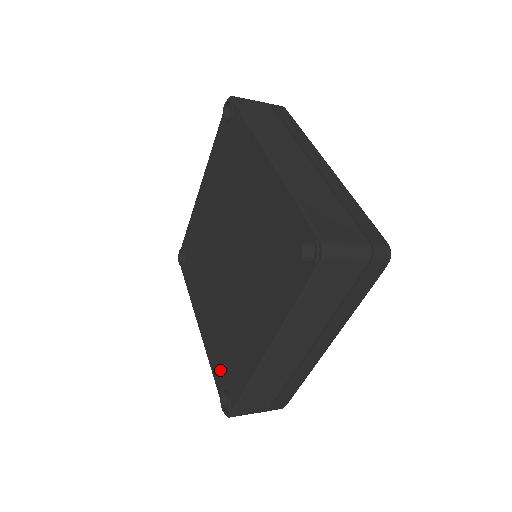
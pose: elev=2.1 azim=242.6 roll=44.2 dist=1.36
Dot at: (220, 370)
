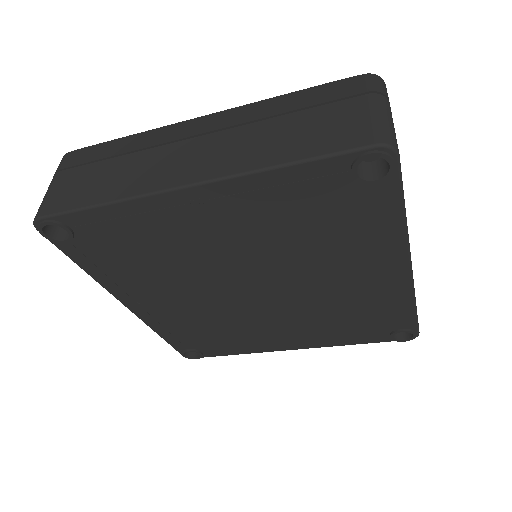
Dot at: (186, 340)
